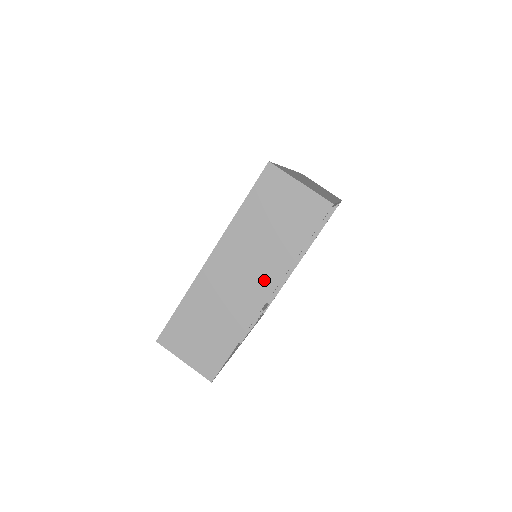
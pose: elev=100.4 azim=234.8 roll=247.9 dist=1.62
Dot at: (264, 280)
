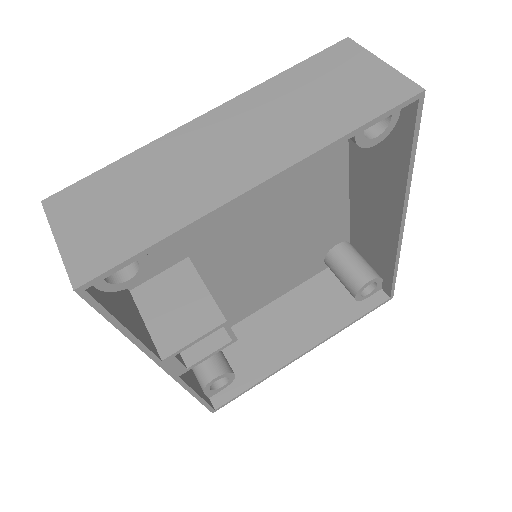
Dot at: (267, 157)
